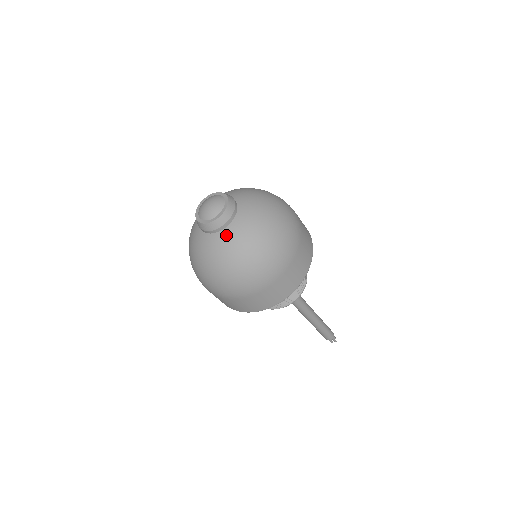
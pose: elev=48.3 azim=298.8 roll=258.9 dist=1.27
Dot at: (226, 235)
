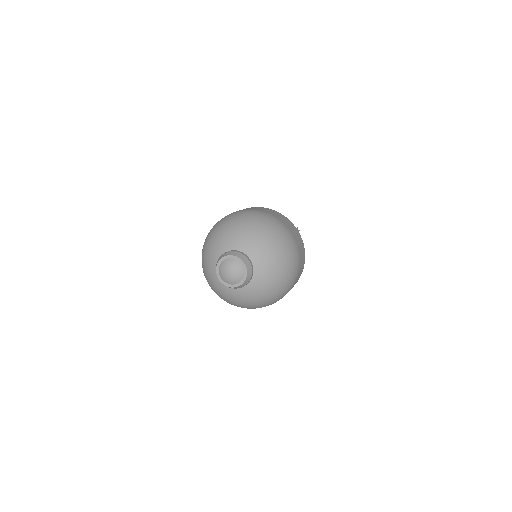
Dot at: (252, 286)
